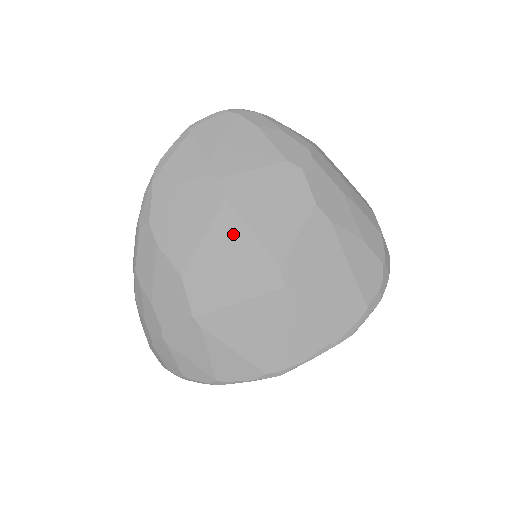
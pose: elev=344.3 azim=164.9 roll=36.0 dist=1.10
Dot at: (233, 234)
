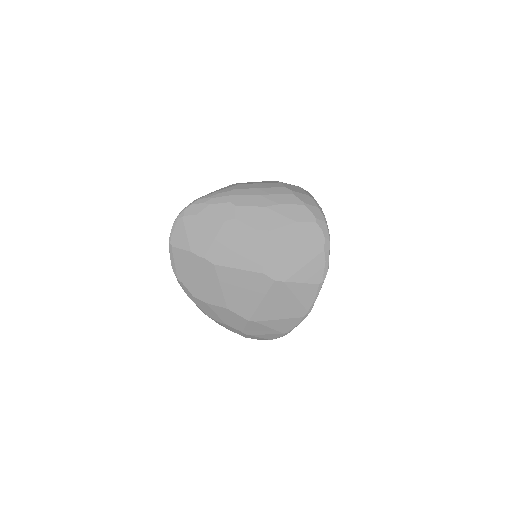
Dot at: (232, 276)
